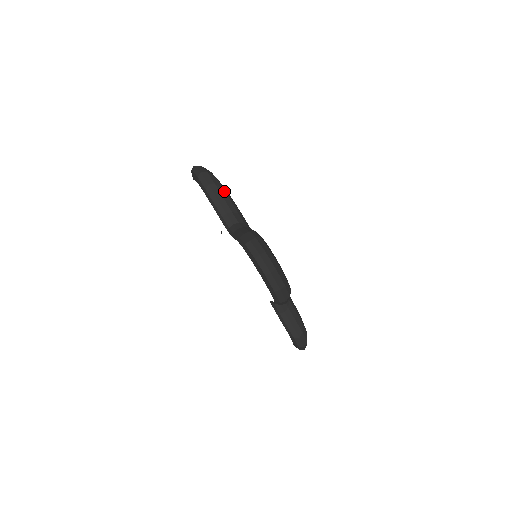
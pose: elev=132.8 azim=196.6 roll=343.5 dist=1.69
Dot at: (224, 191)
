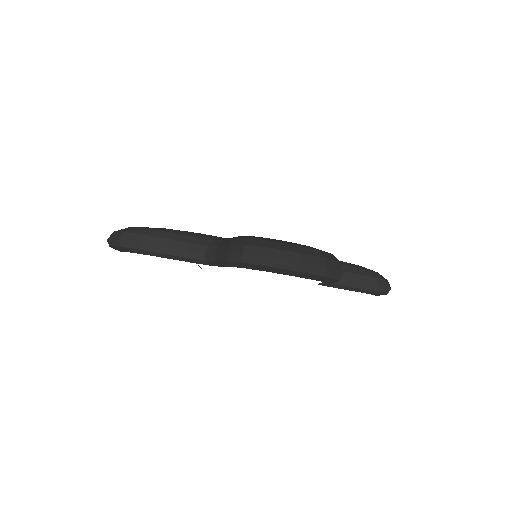
Dot at: (161, 232)
